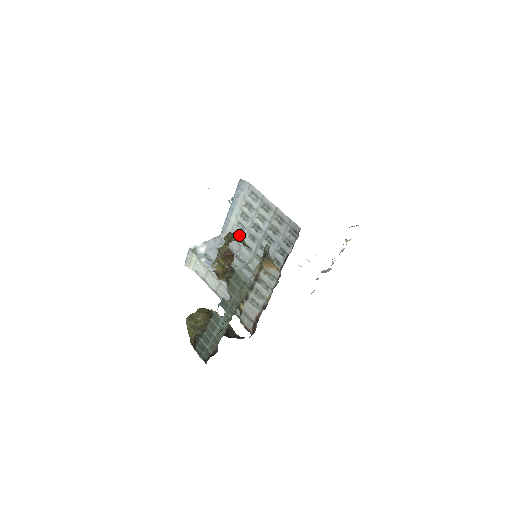
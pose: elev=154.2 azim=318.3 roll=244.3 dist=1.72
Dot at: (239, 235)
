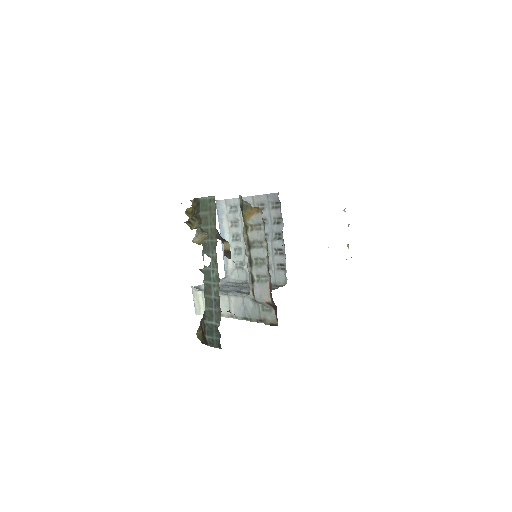
Dot at: occluded
